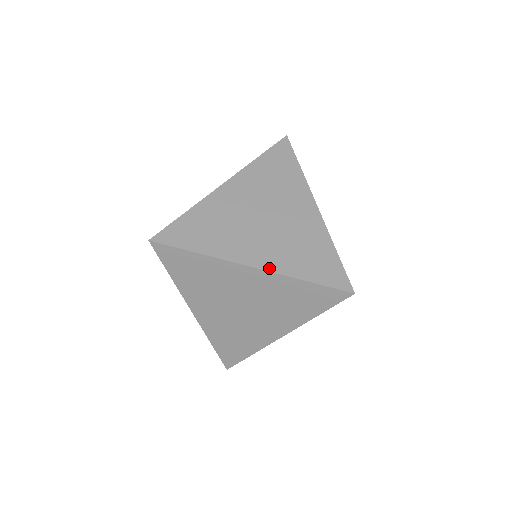
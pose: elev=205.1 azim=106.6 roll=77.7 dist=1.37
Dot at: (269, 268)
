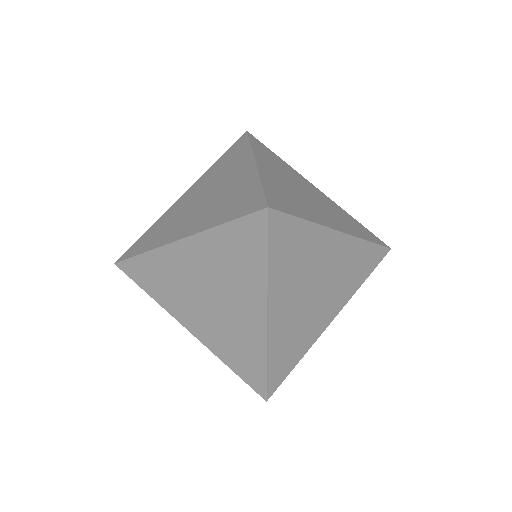
Dot at: (192, 232)
